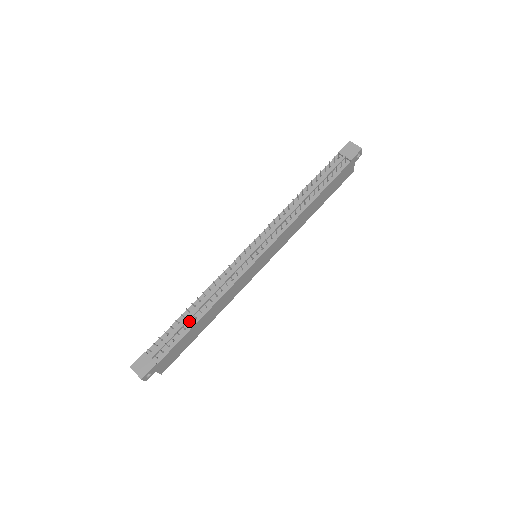
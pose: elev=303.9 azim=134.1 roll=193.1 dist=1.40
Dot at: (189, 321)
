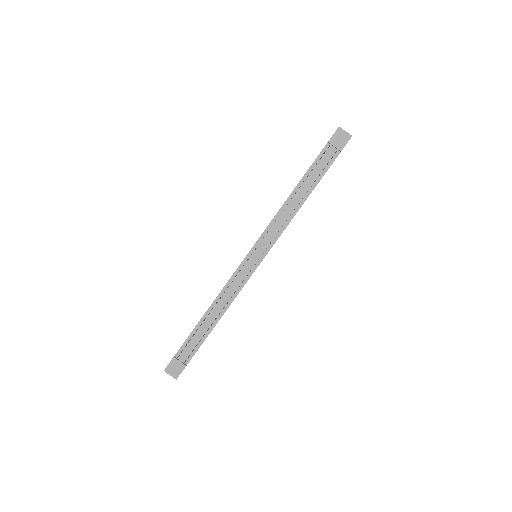
Dot at: (207, 327)
